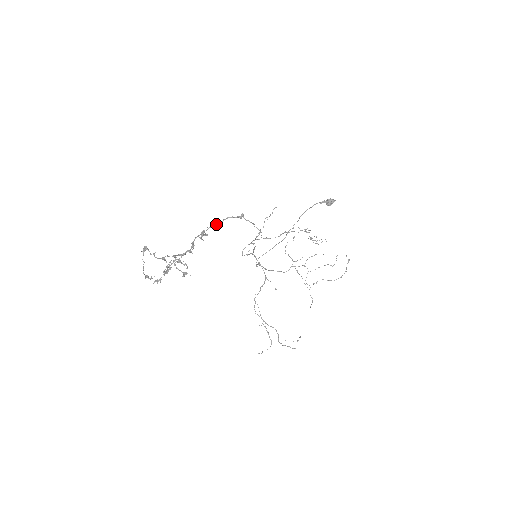
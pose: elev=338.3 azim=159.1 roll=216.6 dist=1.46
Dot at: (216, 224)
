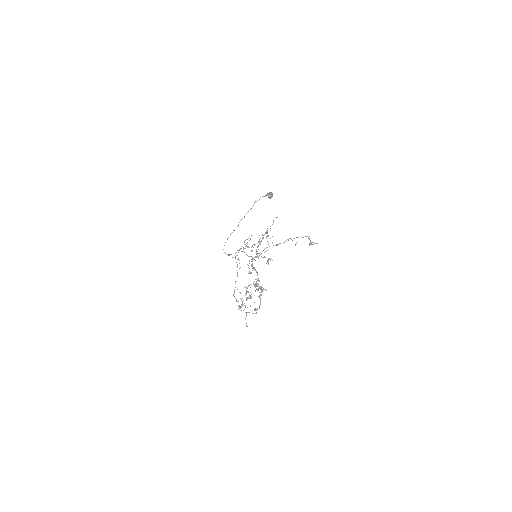
Dot at: (260, 244)
